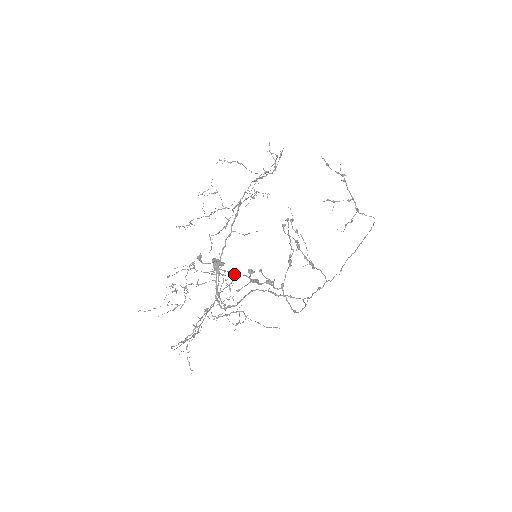
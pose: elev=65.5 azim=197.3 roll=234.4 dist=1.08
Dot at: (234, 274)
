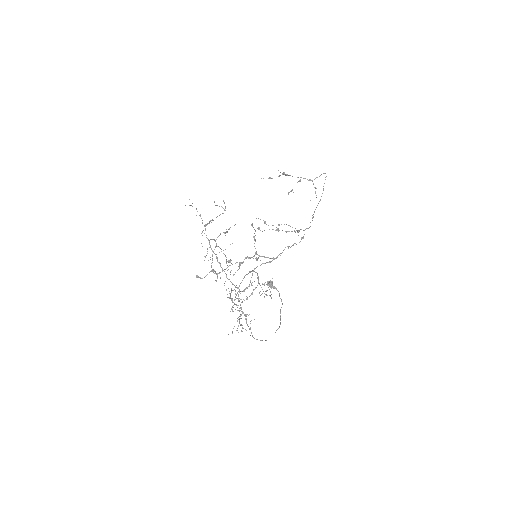
Dot at: occluded
